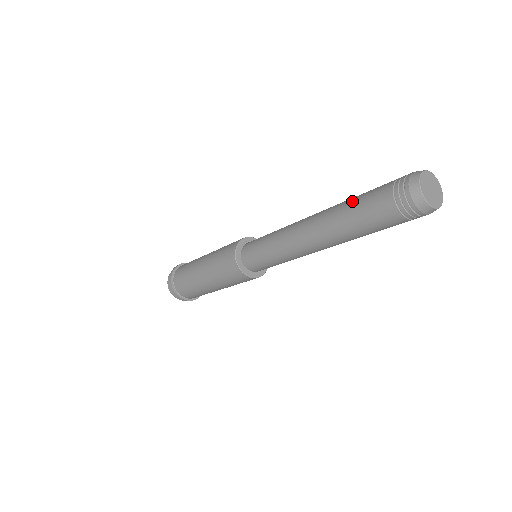
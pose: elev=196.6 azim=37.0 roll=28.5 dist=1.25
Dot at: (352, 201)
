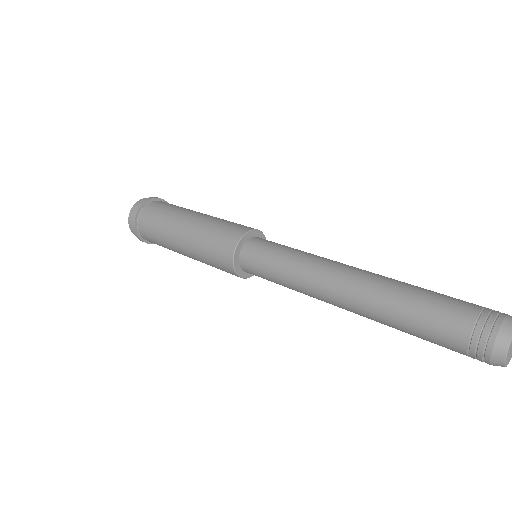
Dot at: (415, 296)
